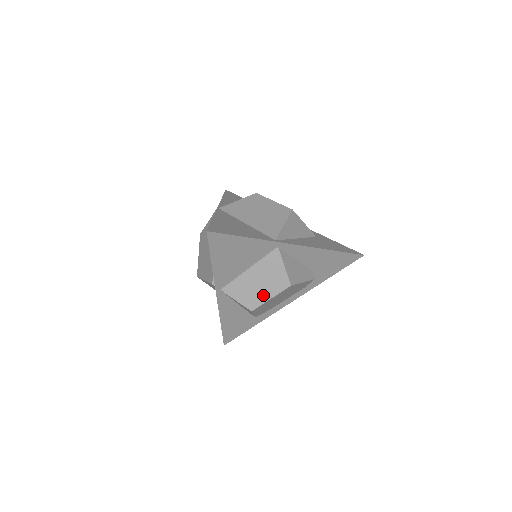
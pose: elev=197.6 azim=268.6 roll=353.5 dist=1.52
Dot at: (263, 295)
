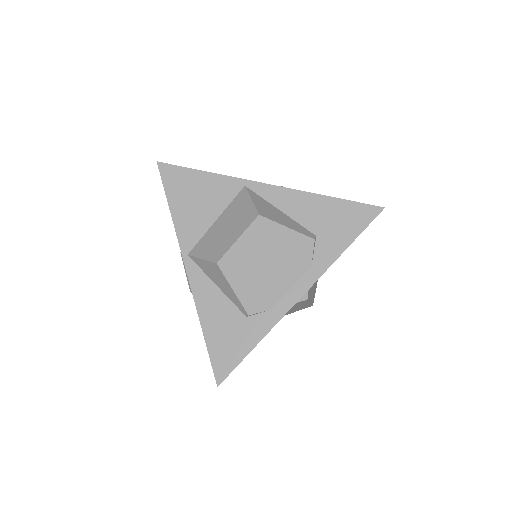
Dot at: (230, 239)
